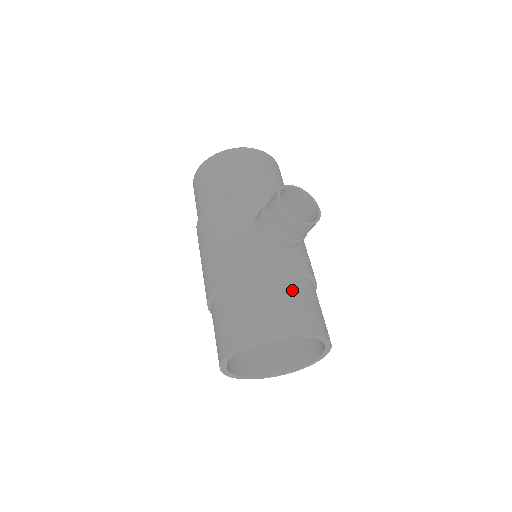
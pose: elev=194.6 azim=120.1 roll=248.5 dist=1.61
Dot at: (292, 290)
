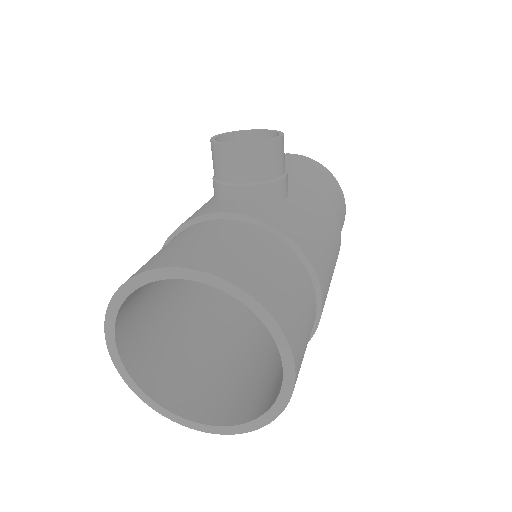
Dot at: (207, 232)
